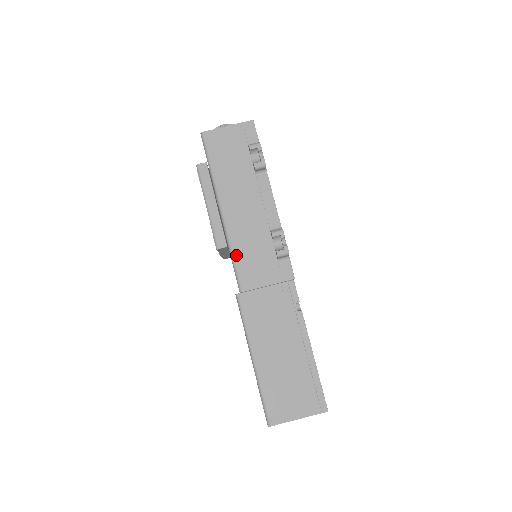
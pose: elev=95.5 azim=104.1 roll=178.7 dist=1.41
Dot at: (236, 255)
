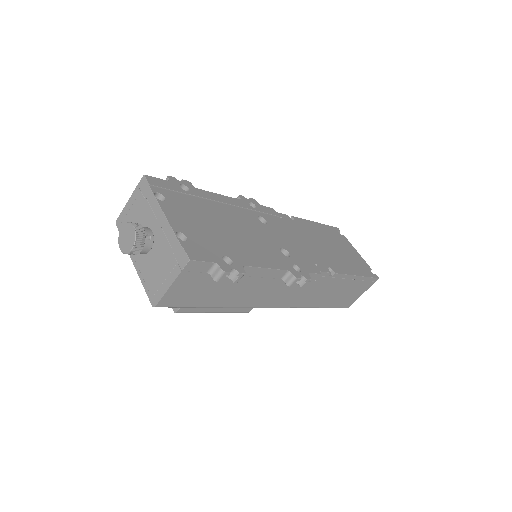
Dot at: (268, 306)
